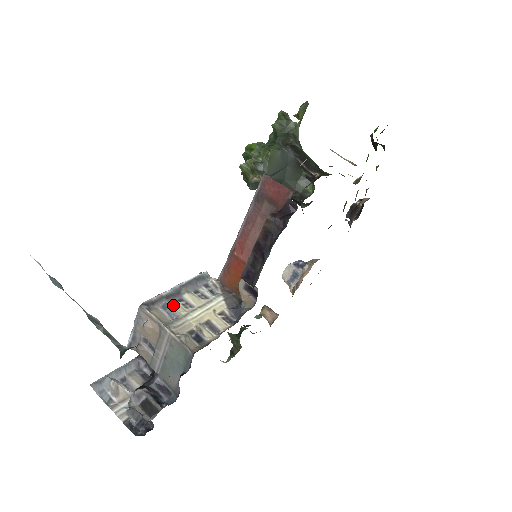
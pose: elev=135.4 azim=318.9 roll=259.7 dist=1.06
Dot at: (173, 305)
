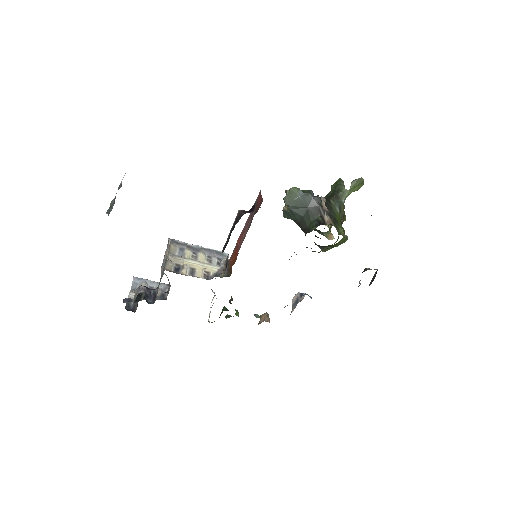
Dot at: (187, 251)
